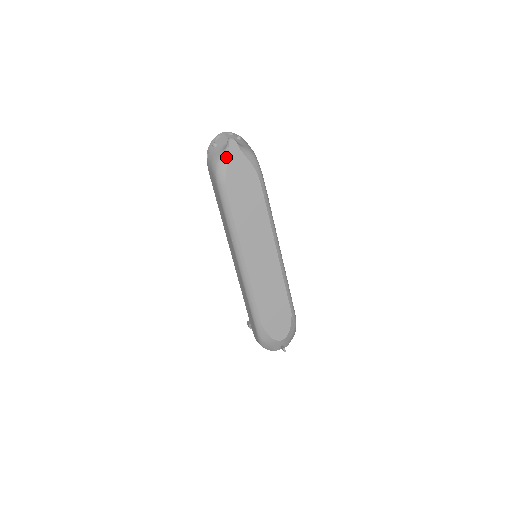
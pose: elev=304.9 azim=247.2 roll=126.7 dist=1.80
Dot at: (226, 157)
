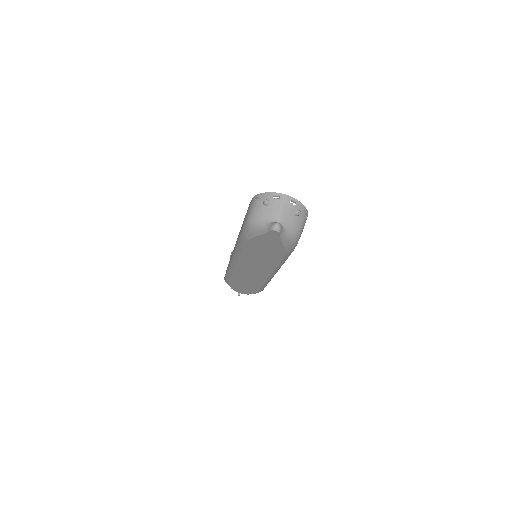
Dot at: (261, 232)
